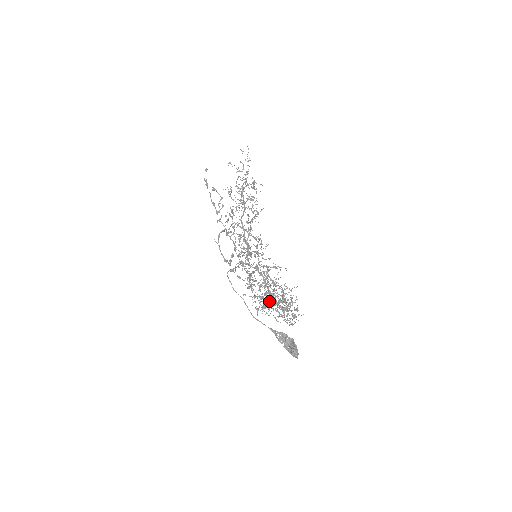
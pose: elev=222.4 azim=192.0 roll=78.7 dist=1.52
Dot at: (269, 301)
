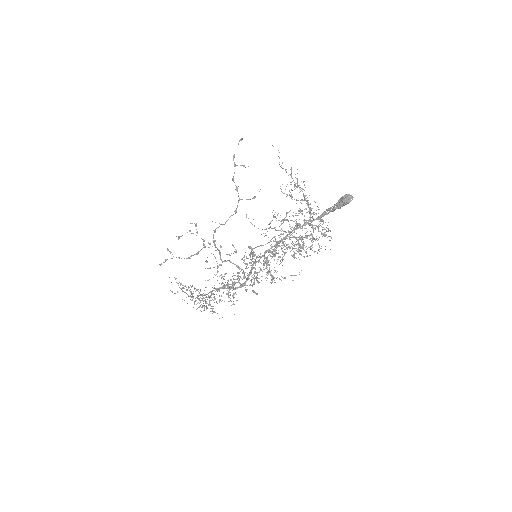
Dot at: (298, 240)
